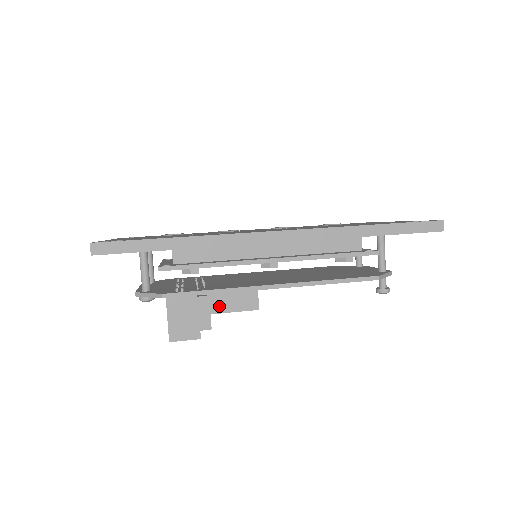
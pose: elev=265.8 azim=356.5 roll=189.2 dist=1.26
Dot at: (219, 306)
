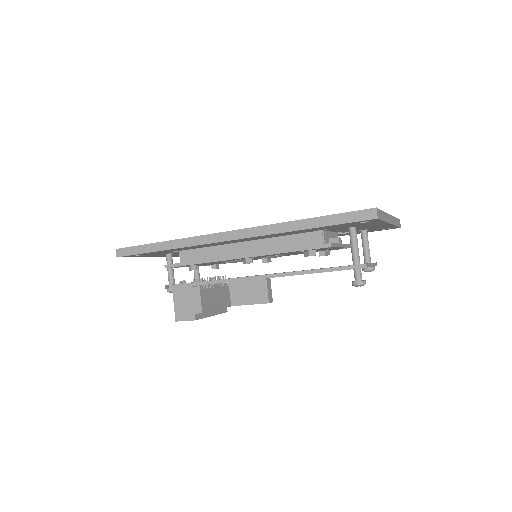
Dot at: (238, 299)
